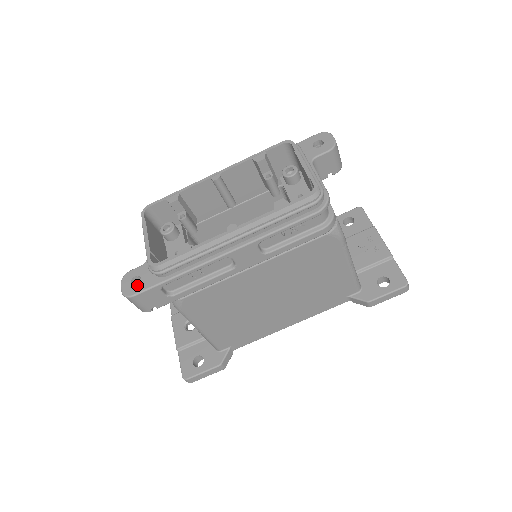
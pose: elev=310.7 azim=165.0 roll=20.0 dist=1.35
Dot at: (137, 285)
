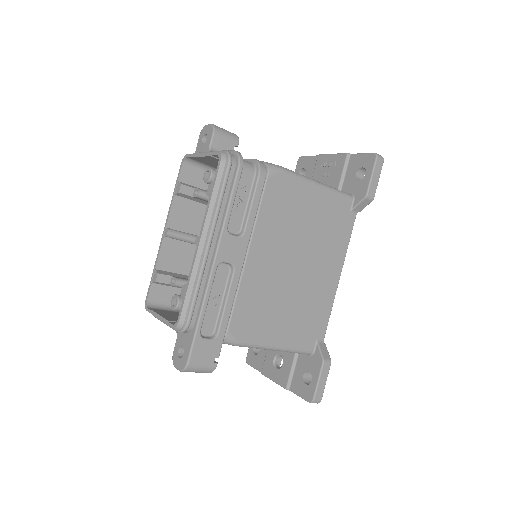
Dot at: (184, 354)
